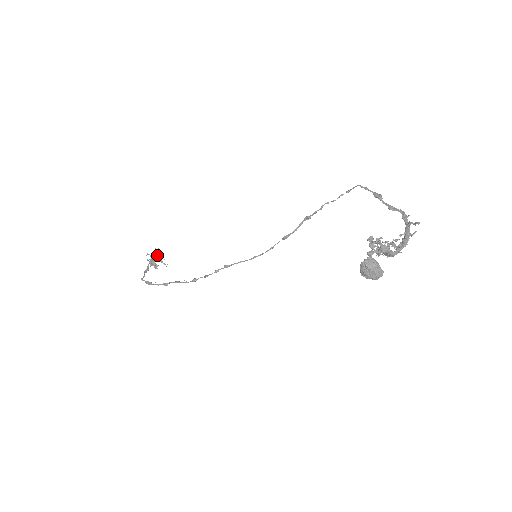
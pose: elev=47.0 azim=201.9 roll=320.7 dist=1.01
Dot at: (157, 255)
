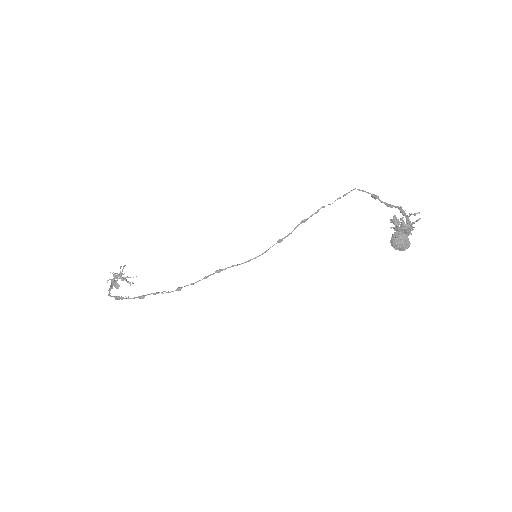
Dot at: (122, 273)
